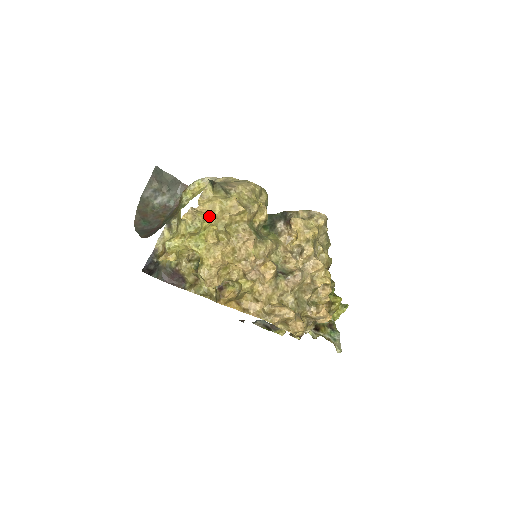
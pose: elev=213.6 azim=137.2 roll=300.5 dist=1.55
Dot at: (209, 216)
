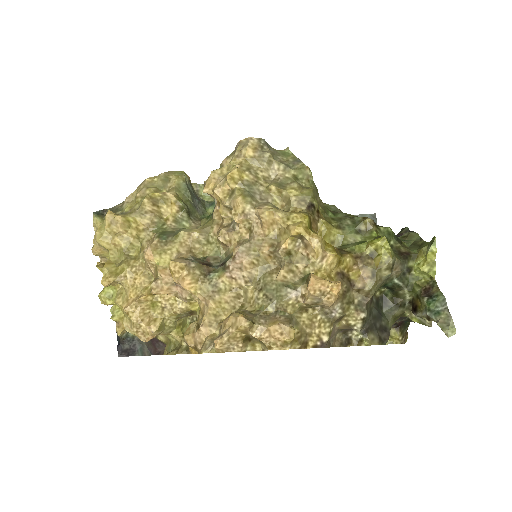
Dot at: occluded
